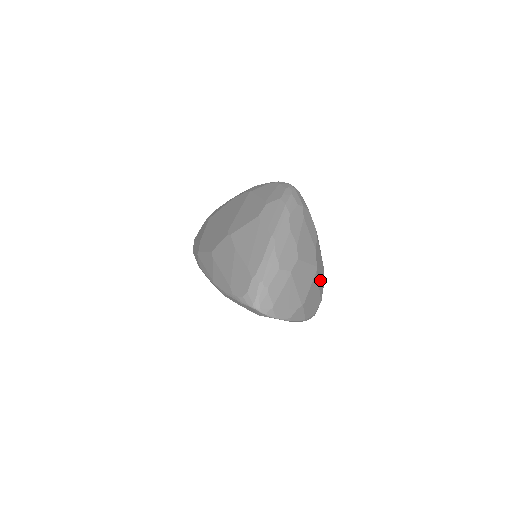
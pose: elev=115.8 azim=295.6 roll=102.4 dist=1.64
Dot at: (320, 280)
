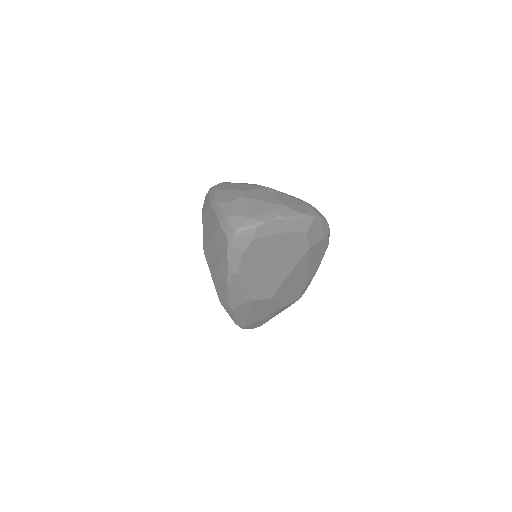
Dot at: occluded
